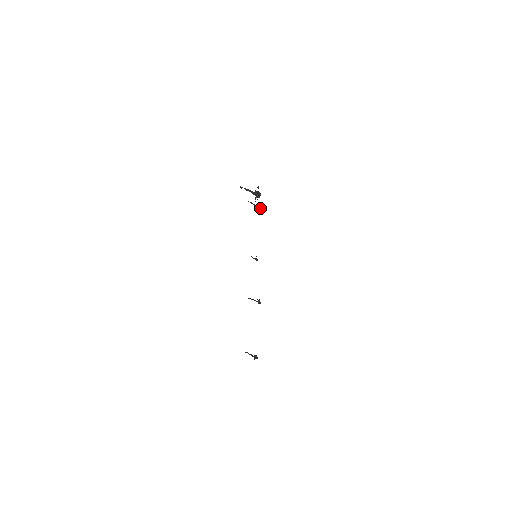
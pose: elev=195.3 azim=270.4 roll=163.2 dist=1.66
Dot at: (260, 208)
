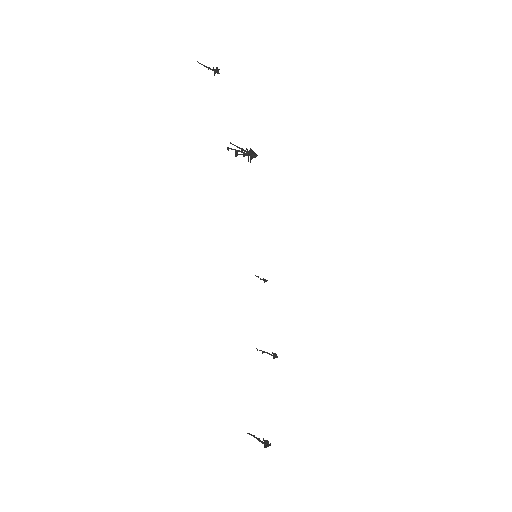
Dot at: occluded
